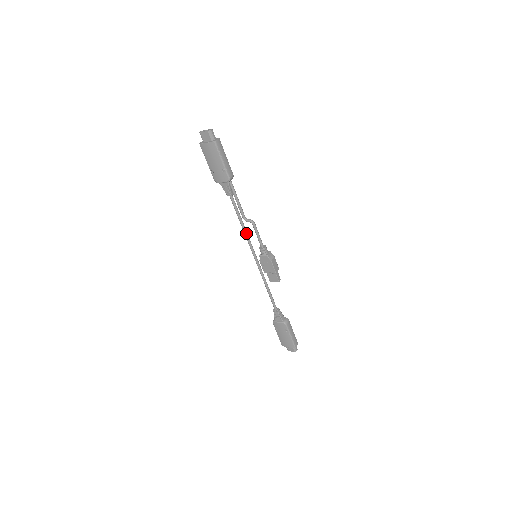
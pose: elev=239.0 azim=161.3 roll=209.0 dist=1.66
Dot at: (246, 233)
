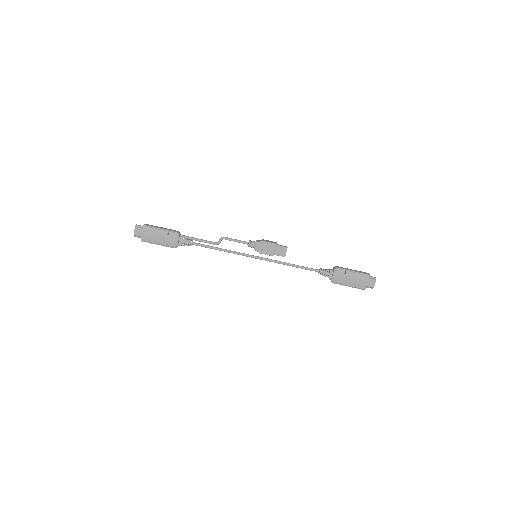
Dot at: (231, 251)
